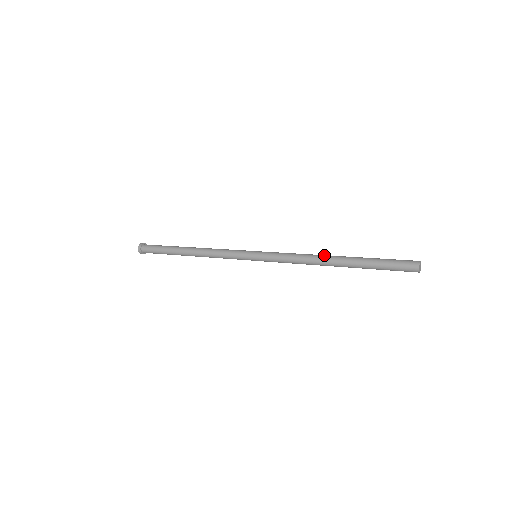
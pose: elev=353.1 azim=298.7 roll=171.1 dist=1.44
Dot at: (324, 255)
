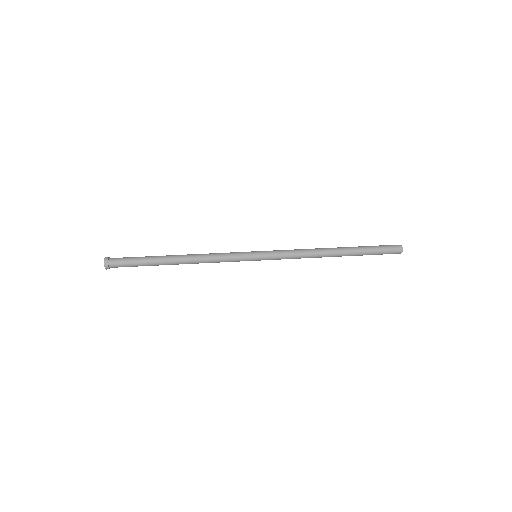
Dot at: (325, 253)
